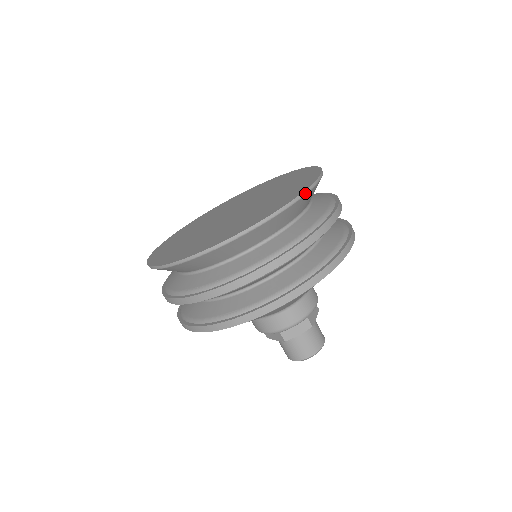
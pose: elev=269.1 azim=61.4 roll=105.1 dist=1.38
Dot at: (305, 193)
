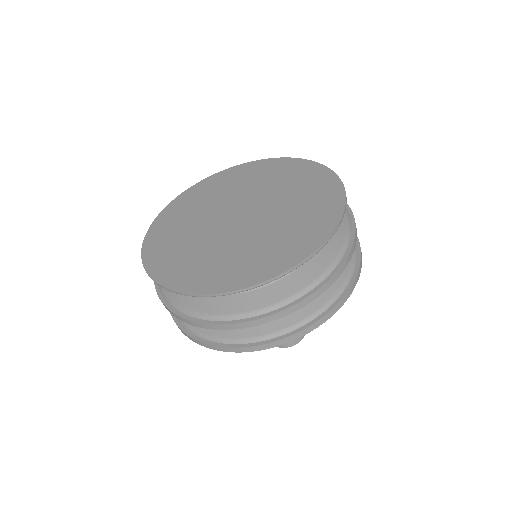
Dot at: (309, 258)
